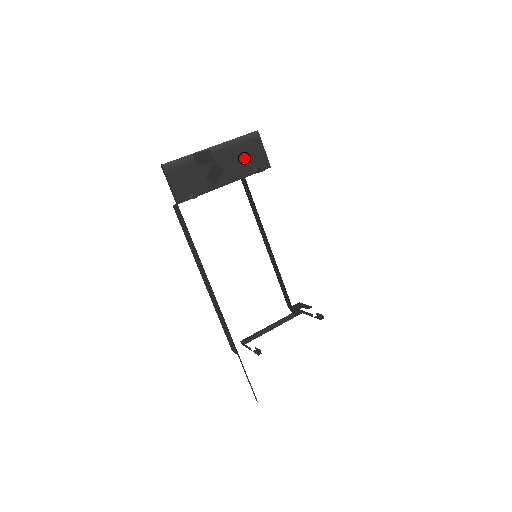
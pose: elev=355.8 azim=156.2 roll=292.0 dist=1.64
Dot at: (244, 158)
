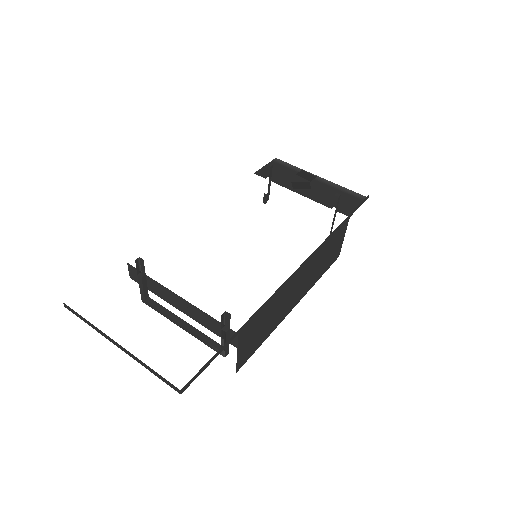
Dot at: (335, 198)
